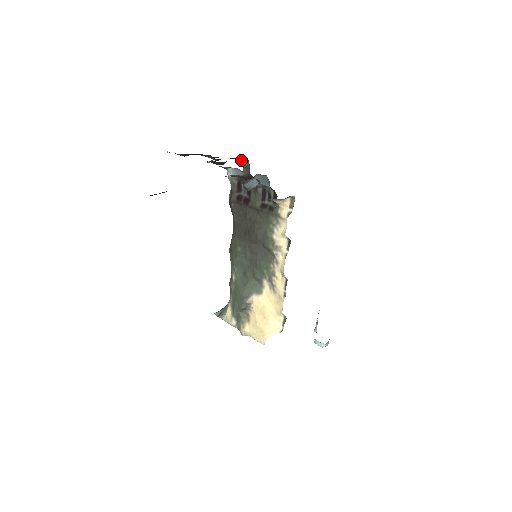
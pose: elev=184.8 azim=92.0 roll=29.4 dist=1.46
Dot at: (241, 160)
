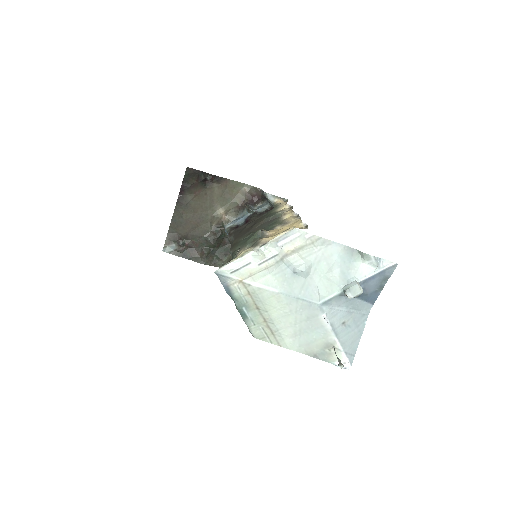
Dot at: (228, 252)
